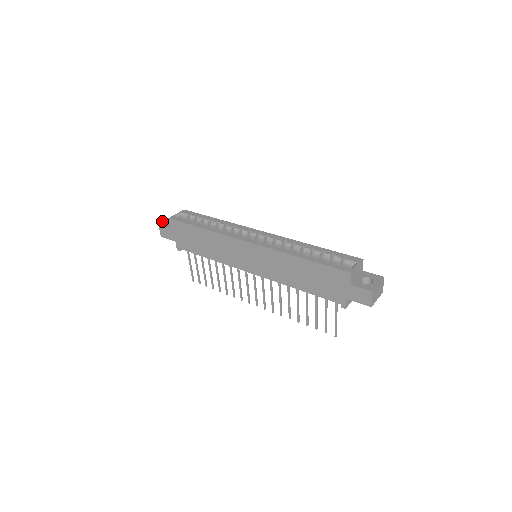
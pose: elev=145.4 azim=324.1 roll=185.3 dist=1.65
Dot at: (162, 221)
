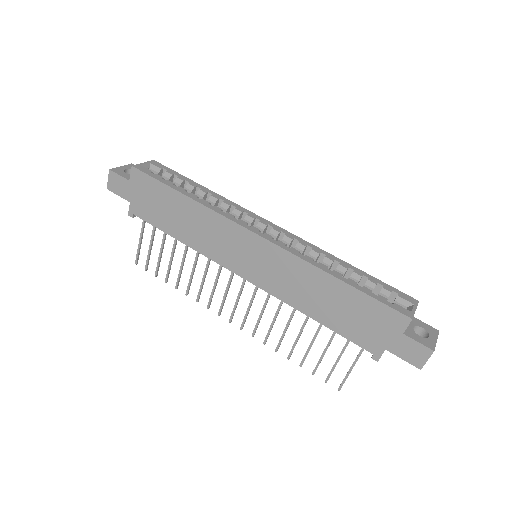
Dot at: occluded
